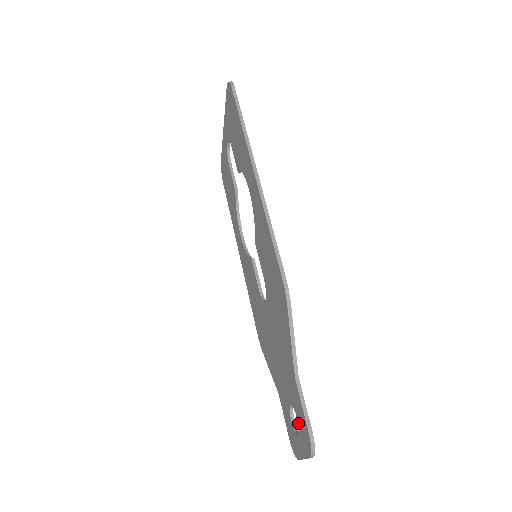
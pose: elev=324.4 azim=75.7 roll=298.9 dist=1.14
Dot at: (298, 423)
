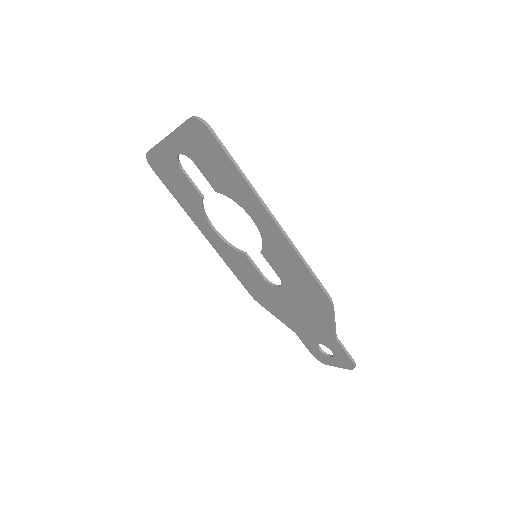
Dot at: (334, 354)
